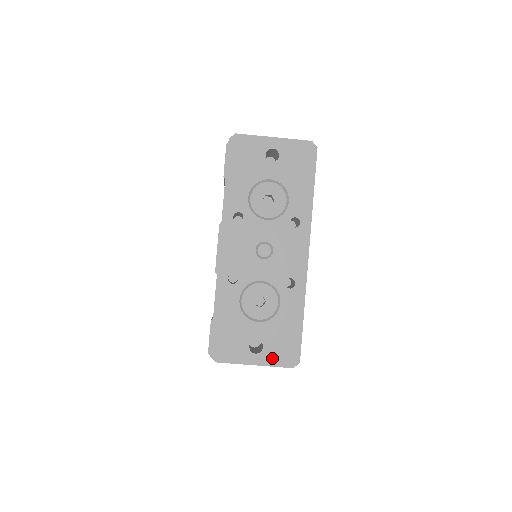
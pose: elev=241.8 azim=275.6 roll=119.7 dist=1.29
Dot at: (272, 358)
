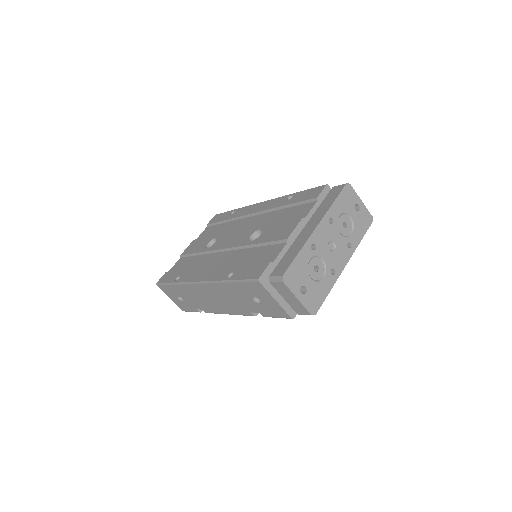
Dot at: (306, 302)
